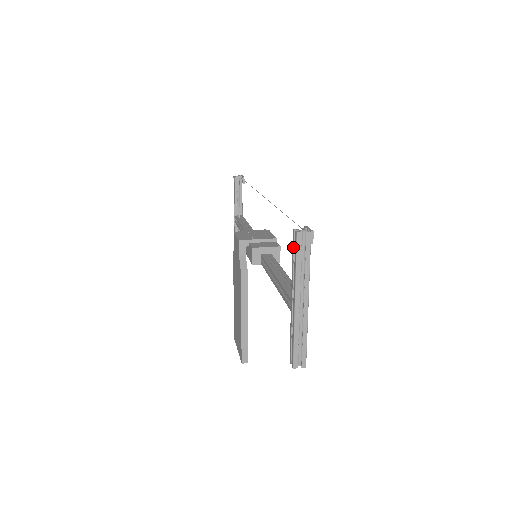
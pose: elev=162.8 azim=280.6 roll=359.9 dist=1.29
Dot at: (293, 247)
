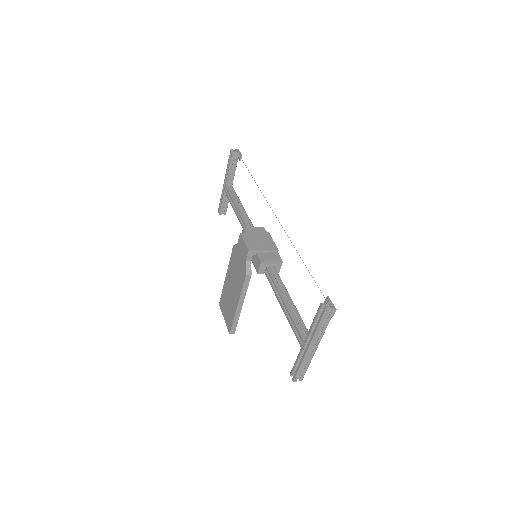
Dot at: (317, 315)
